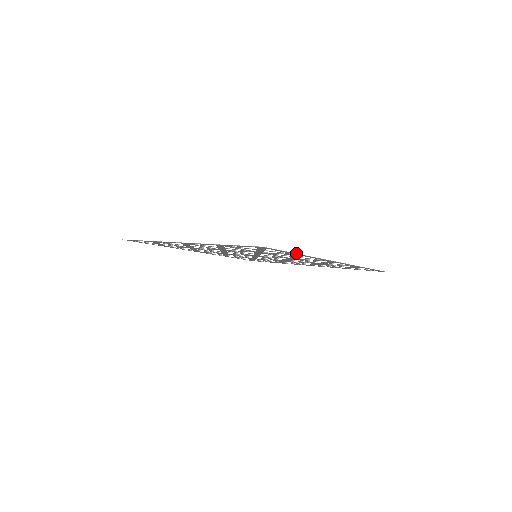
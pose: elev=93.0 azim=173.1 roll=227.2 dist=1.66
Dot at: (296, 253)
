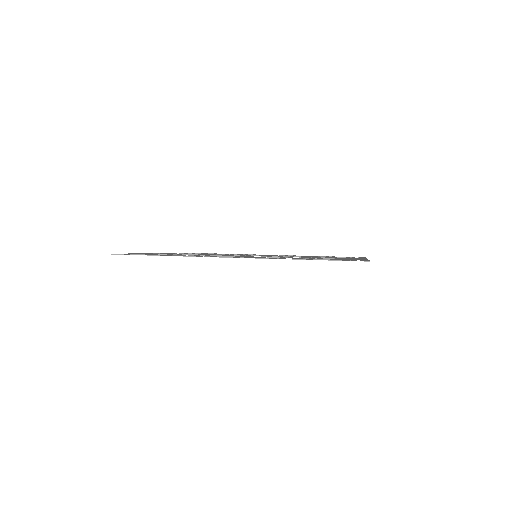
Dot at: occluded
